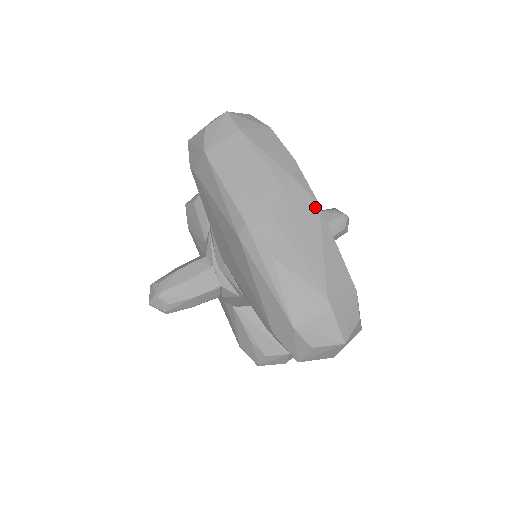
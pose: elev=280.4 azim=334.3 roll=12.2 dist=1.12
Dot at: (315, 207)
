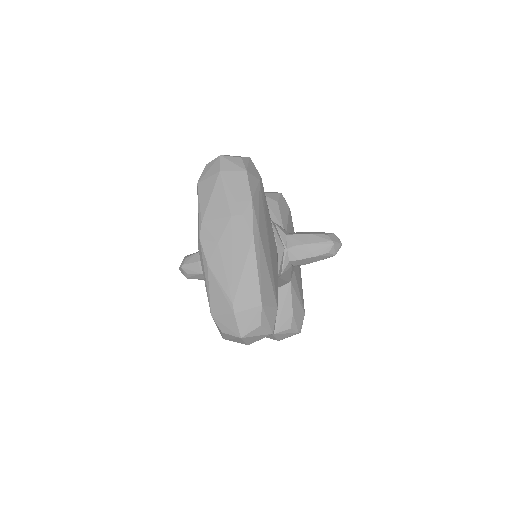
Dot at: (249, 238)
